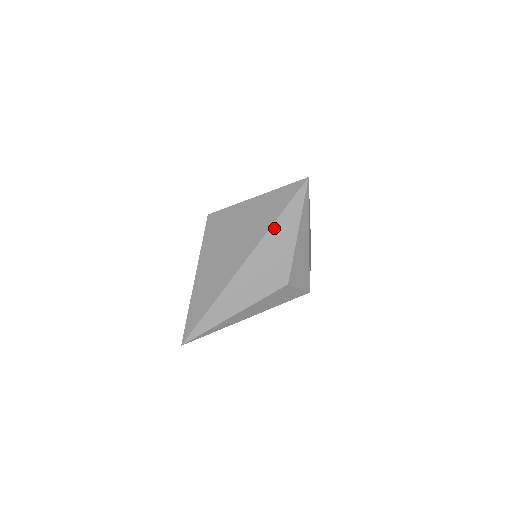
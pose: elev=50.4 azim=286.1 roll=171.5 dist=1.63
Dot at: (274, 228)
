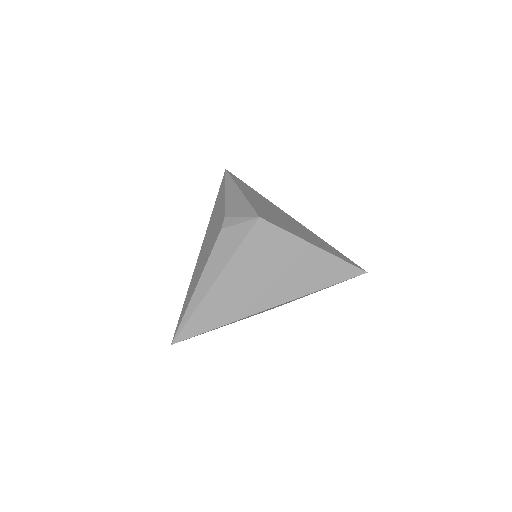
Dot at: occluded
